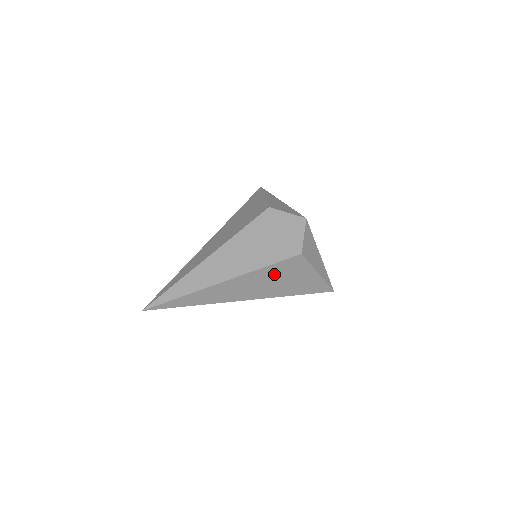
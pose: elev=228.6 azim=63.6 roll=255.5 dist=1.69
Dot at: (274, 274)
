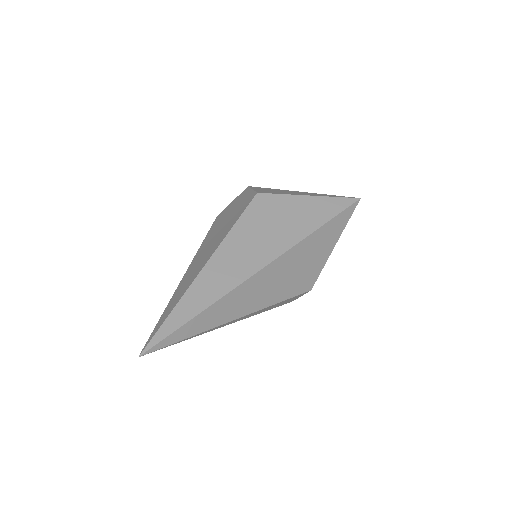
Dot at: (254, 228)
